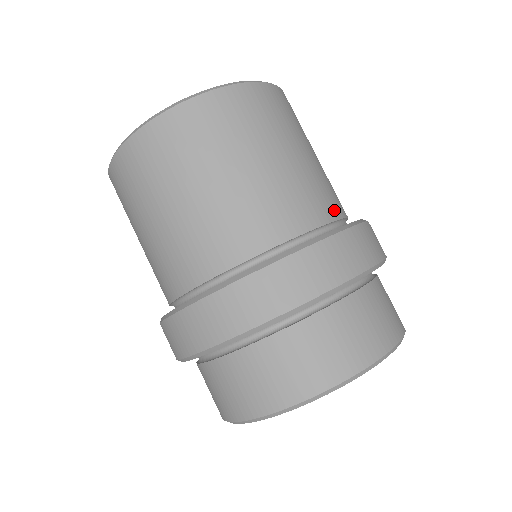
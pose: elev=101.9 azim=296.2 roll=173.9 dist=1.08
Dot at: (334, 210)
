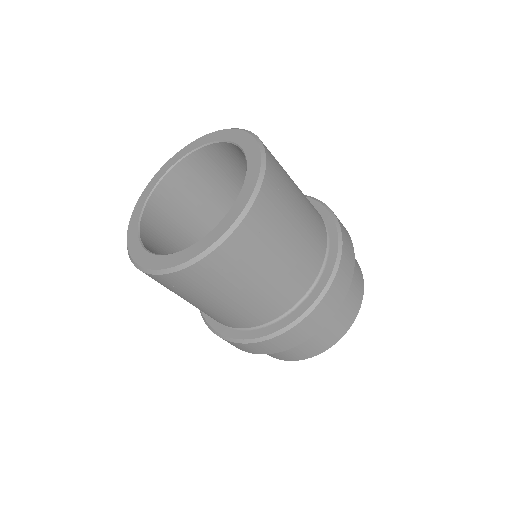
Dot at: (319, 260)
